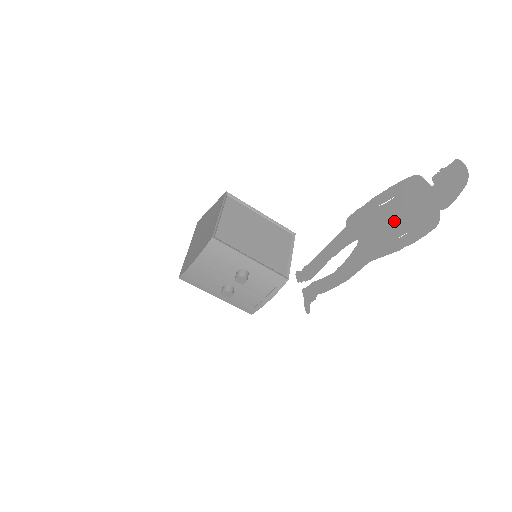
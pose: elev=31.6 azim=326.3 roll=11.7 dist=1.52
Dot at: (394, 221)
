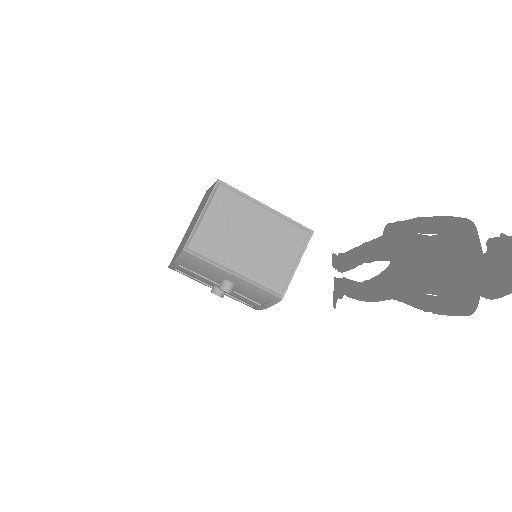
Dot at: (428, 268)
